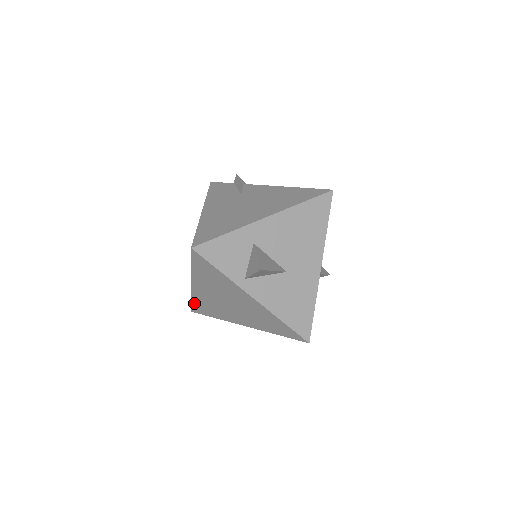
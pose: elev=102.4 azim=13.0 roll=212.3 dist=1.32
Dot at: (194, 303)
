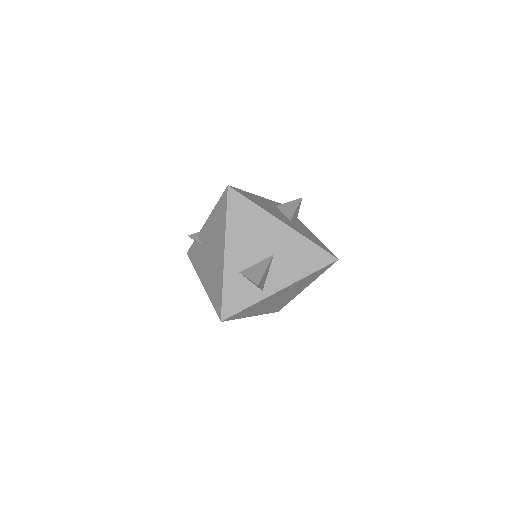
Dot at: (271, 312)
